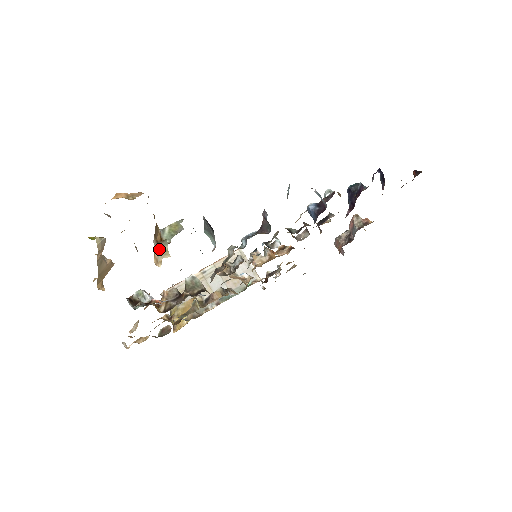
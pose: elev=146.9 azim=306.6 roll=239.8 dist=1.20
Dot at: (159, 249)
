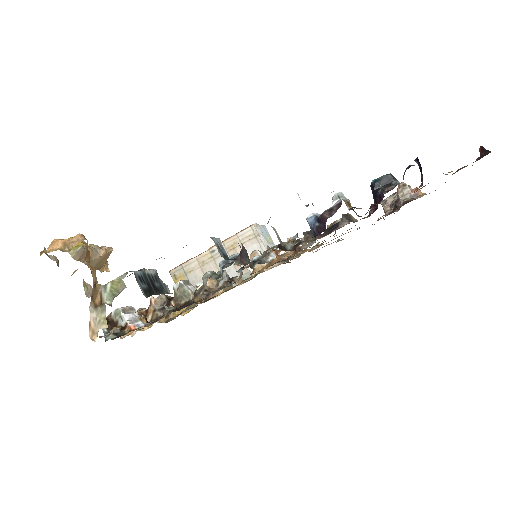
Dot at: (96, 316)
